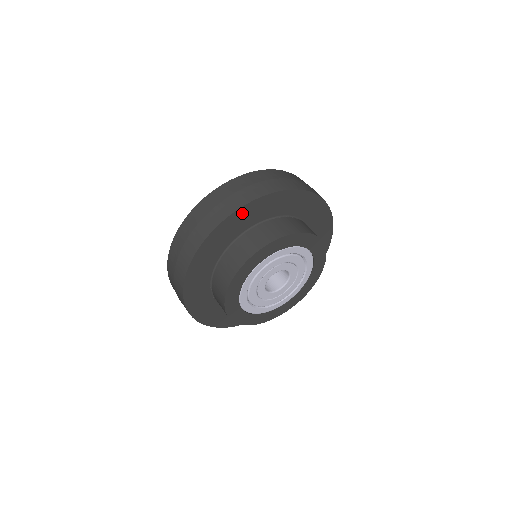
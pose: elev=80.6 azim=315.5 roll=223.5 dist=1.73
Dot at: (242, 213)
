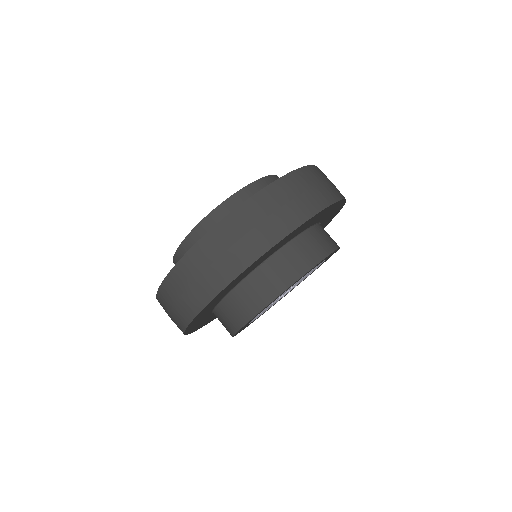
Dot at: (215, 298)
